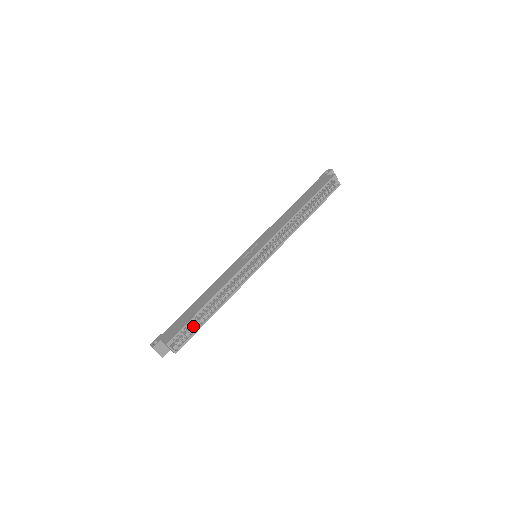
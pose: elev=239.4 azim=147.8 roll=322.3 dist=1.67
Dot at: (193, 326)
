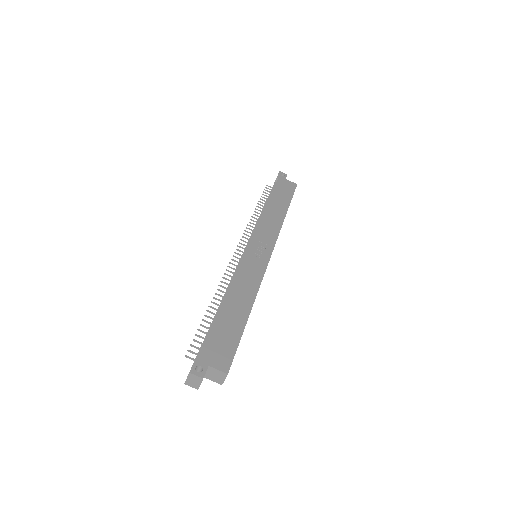
Dot at: occluded
